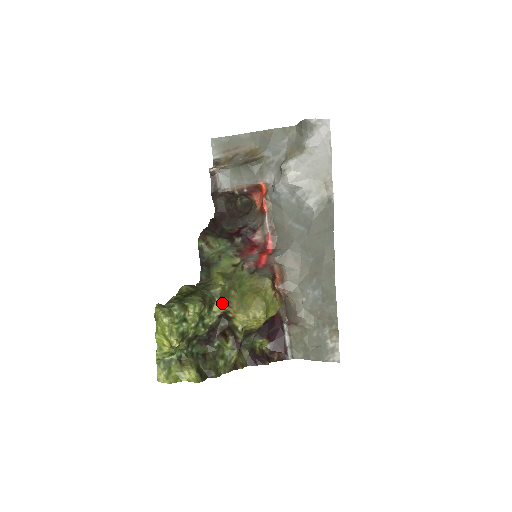
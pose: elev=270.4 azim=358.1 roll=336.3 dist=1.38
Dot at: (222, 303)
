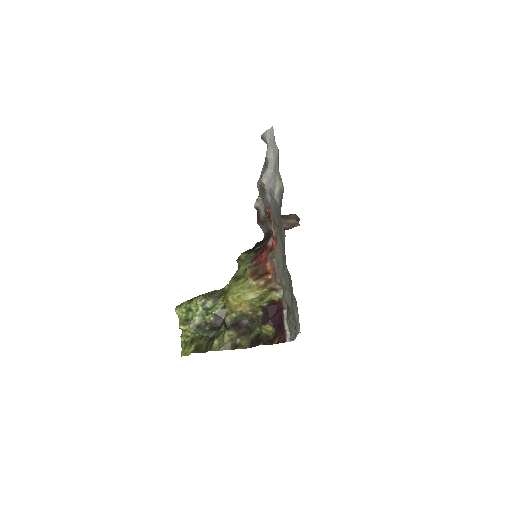
Dot at: (224, 296)
